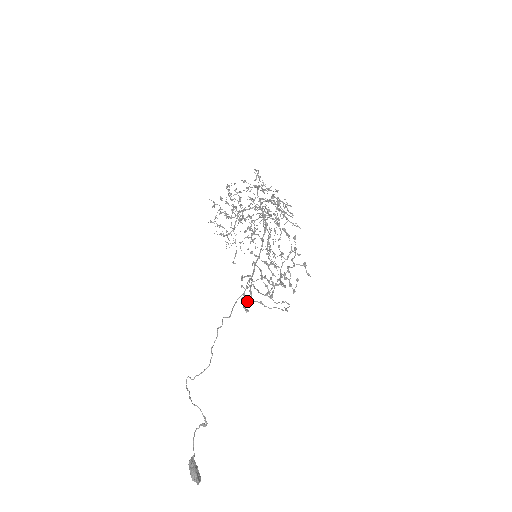
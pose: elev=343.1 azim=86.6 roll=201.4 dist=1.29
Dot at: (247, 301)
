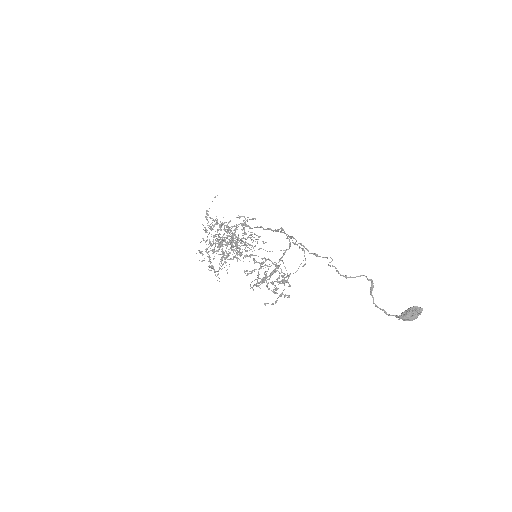
Dot at: (284, 279)
